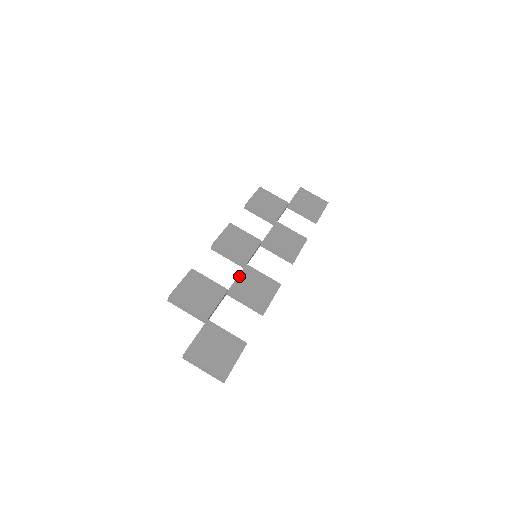
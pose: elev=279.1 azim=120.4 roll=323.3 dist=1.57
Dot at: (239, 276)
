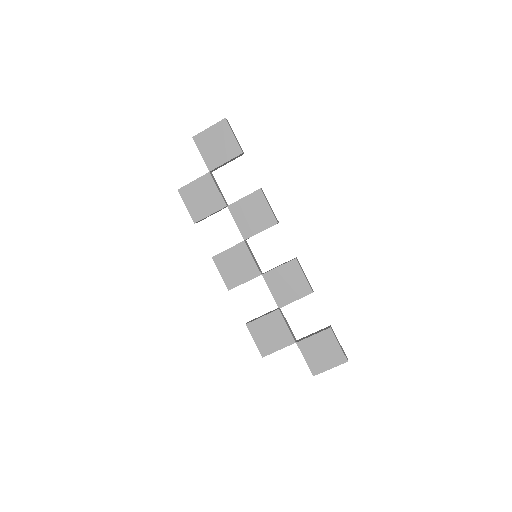
Dot at: (270, 291)
